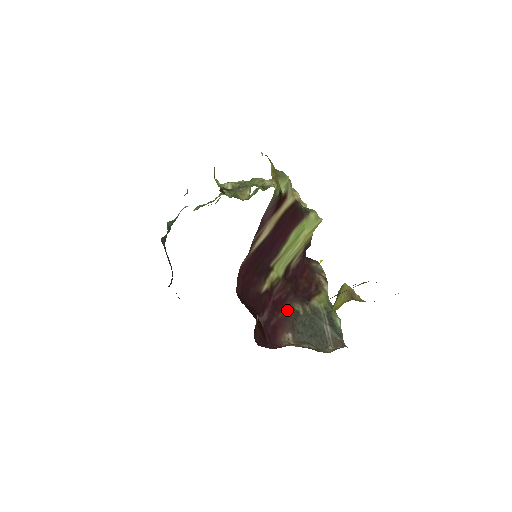
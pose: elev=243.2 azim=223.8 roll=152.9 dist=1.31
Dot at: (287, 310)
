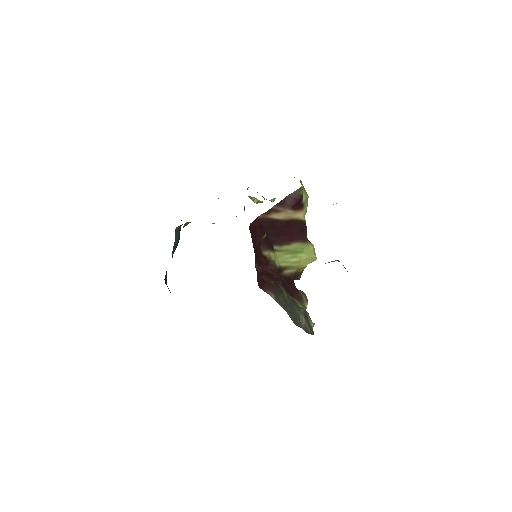
Dot at: (275, 283)
